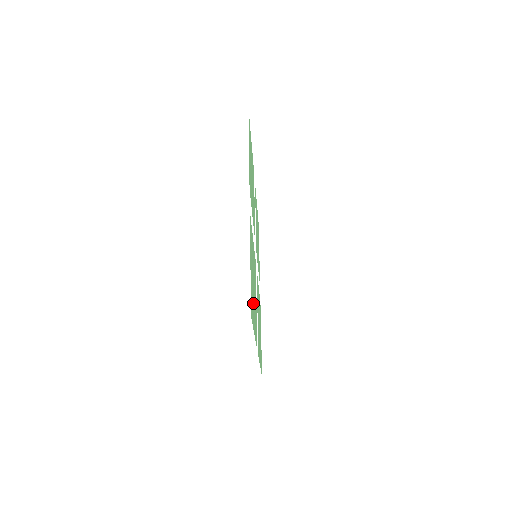
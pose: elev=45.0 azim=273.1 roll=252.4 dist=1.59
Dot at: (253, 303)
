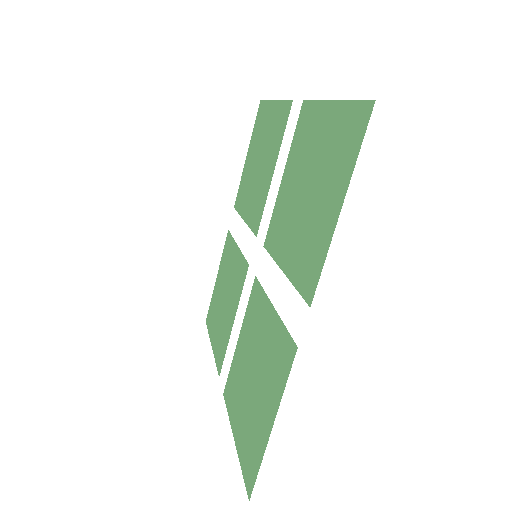
Dot at: (246, 415)
